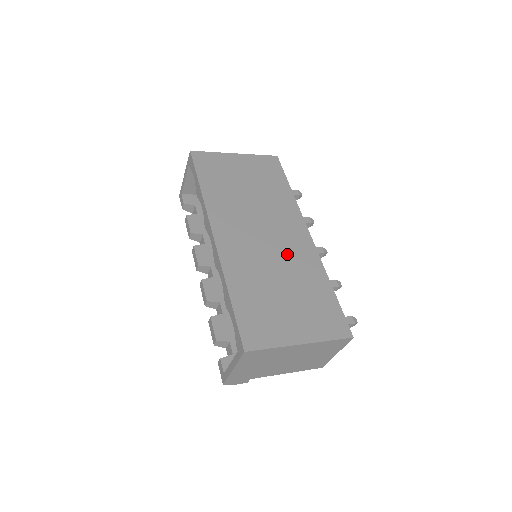
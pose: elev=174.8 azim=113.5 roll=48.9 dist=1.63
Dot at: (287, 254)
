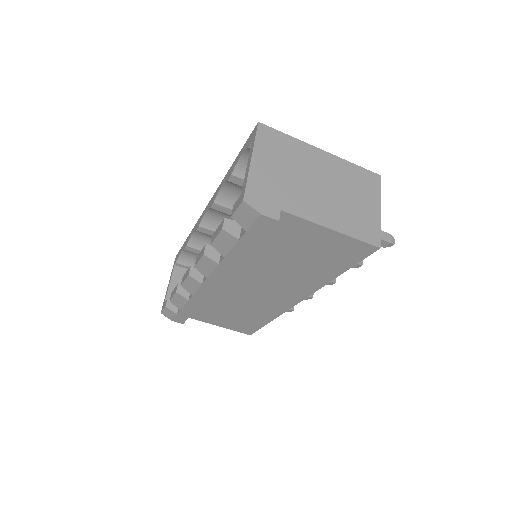
Dot at: occluded
